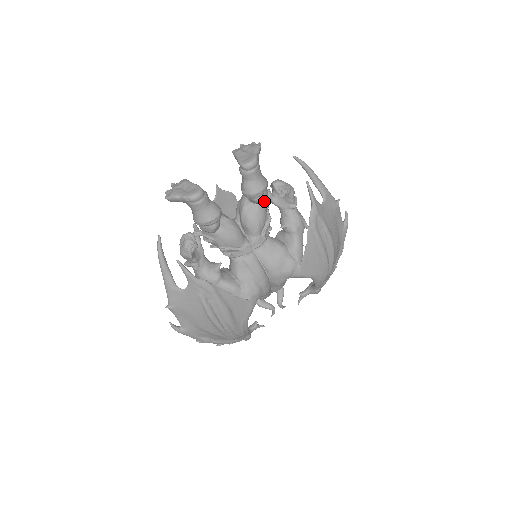
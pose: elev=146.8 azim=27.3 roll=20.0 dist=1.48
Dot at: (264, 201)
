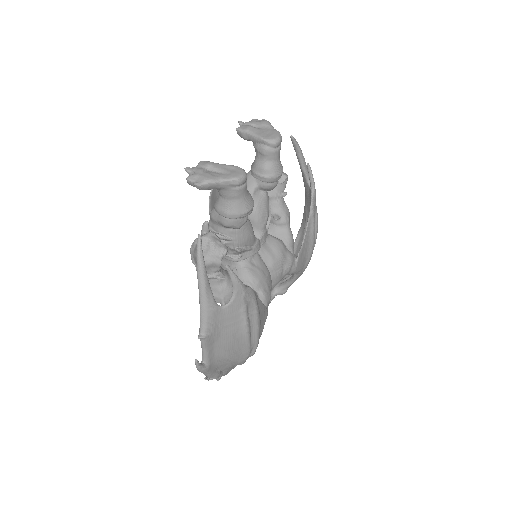
Dot at: occluded
